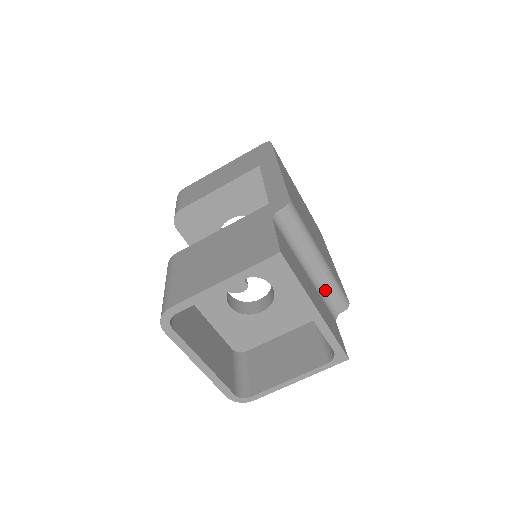
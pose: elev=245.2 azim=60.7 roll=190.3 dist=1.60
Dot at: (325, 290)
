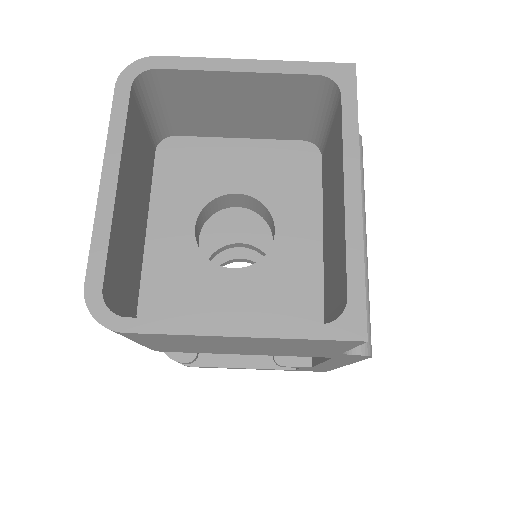
Dot at: occluded
